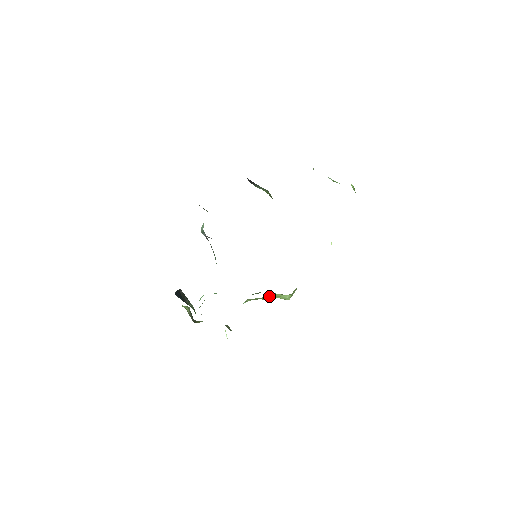
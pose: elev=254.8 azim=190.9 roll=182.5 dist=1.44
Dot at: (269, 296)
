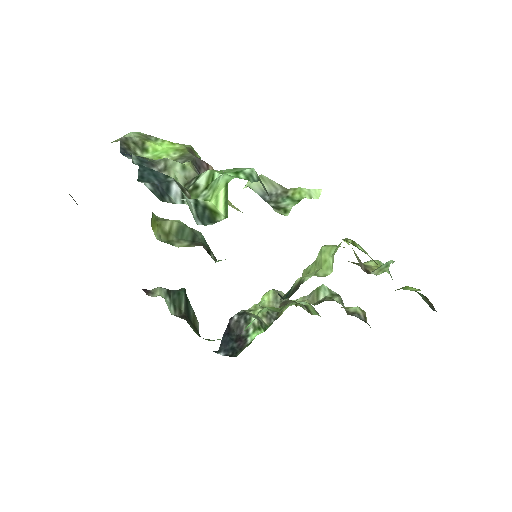
Dot at: (318, 260)
